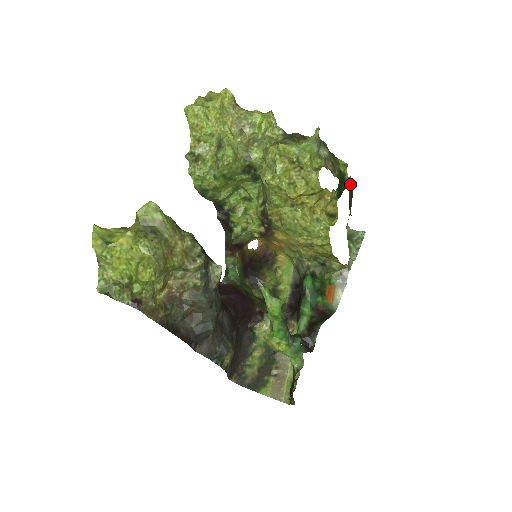
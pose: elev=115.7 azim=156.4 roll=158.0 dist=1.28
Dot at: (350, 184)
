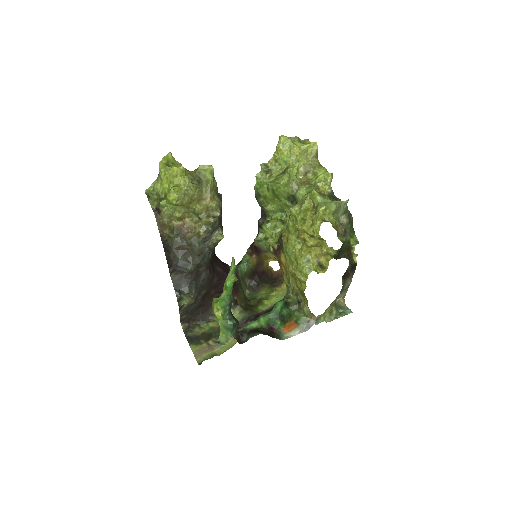
Dot at: (355, 261)
